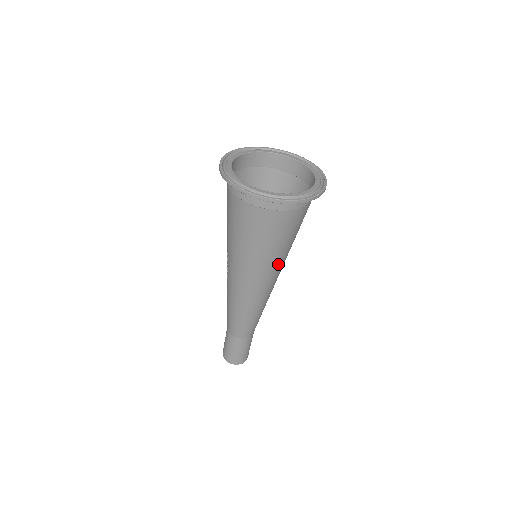
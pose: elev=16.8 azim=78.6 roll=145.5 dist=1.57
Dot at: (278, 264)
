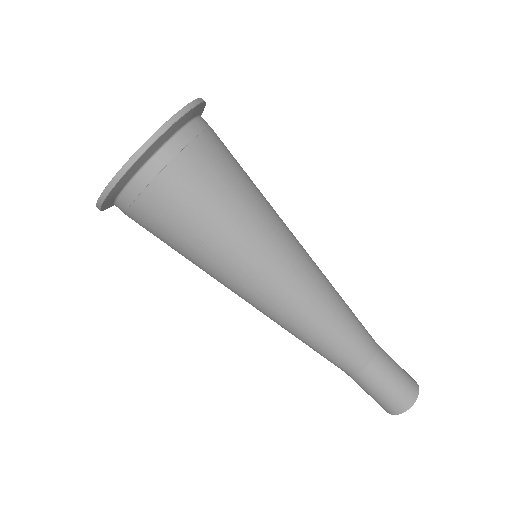
Dot at: (261, 237)
